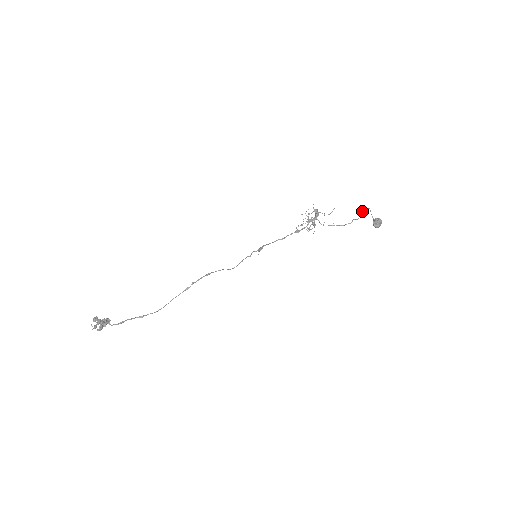
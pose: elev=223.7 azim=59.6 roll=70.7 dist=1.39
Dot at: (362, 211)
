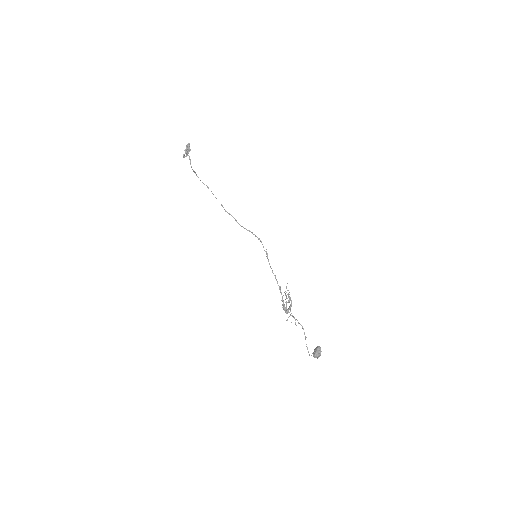
Dot at: (307, 348)
